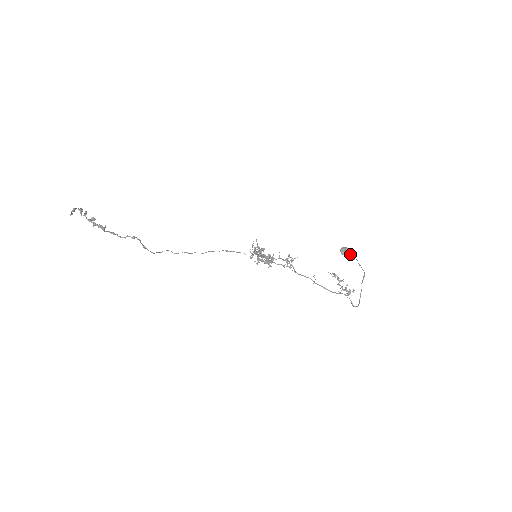
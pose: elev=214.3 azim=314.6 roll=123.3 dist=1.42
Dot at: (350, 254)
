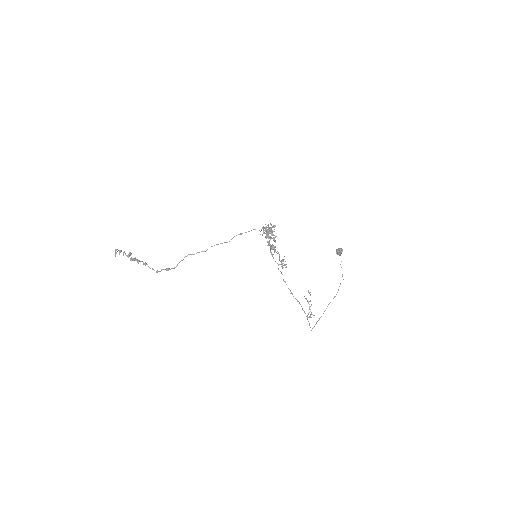
Dot at: (341, 261)
